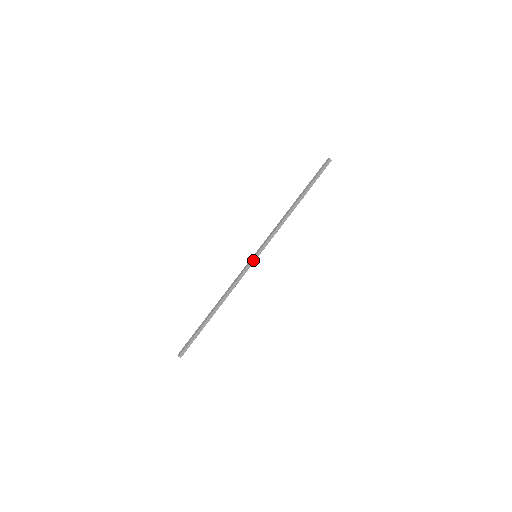
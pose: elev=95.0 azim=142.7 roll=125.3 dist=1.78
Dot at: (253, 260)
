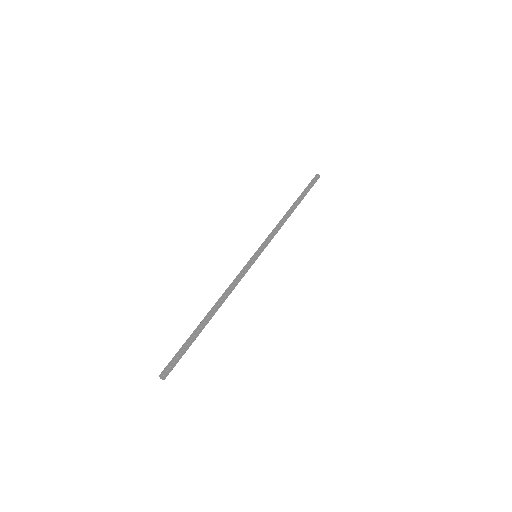
Dot at: (252, 259)
